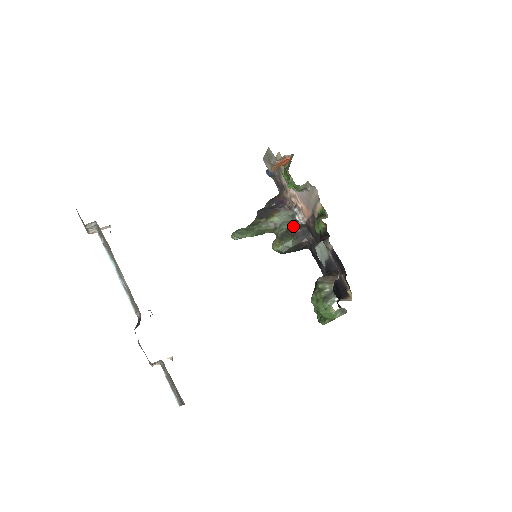
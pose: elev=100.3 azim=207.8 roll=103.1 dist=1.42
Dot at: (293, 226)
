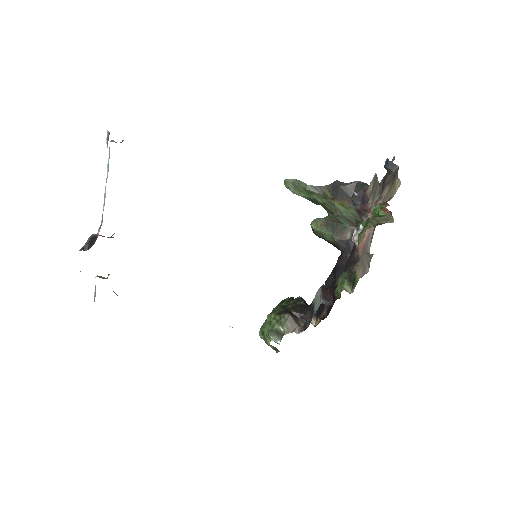
Dot at: (349, 226)
